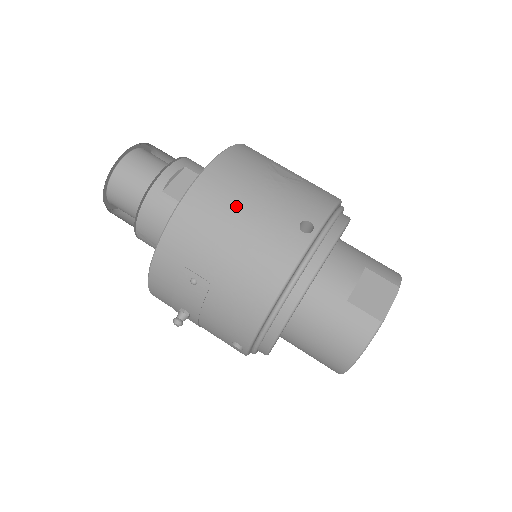
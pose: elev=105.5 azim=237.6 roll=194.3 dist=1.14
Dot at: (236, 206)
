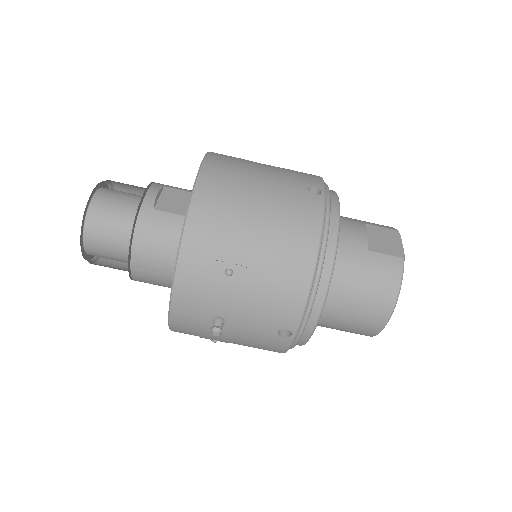
Dot at: (246, 188)
